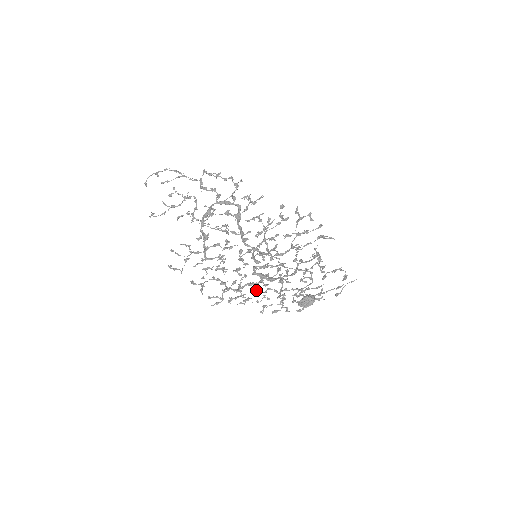
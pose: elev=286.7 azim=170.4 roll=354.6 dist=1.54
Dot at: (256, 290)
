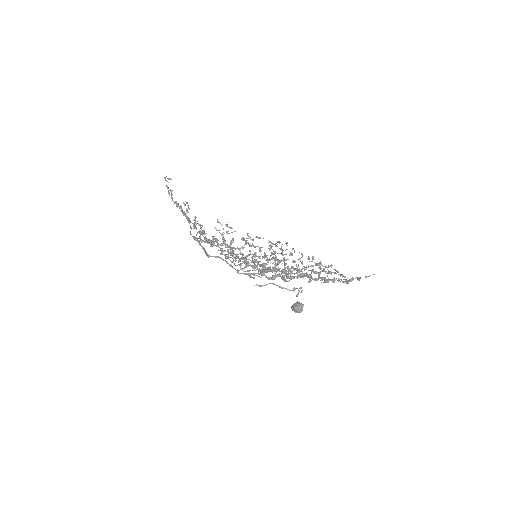
Dot at: (285, 260)
